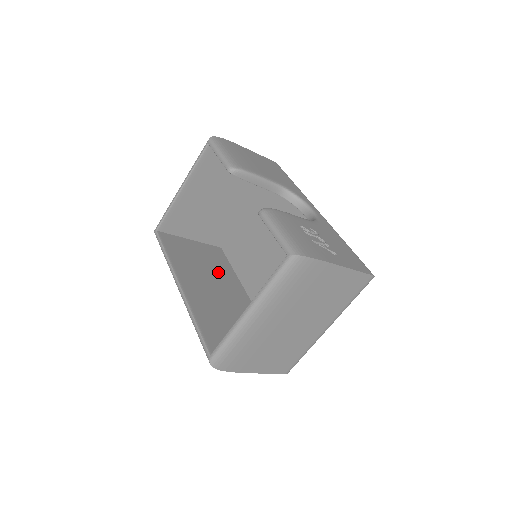
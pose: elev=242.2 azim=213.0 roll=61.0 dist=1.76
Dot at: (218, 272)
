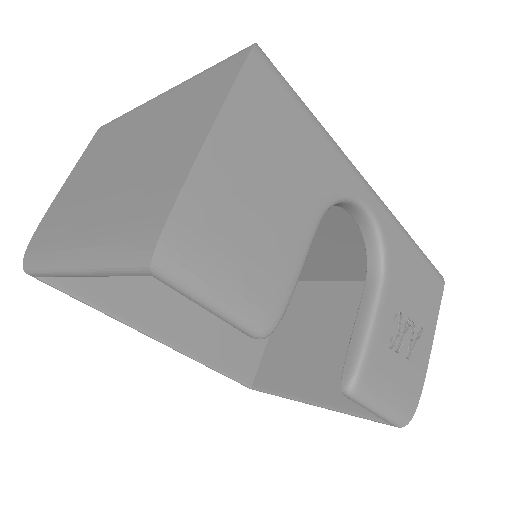
Dot at: occluded
